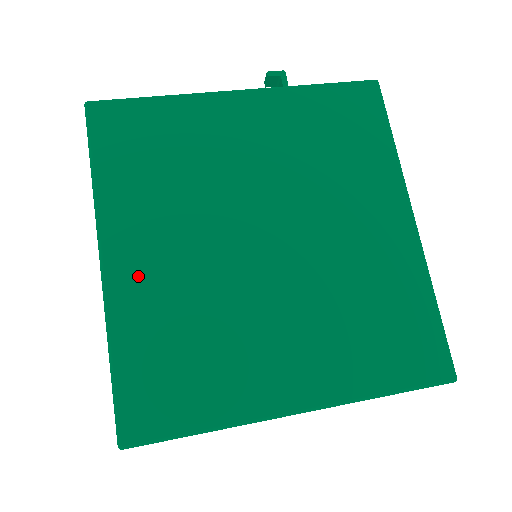
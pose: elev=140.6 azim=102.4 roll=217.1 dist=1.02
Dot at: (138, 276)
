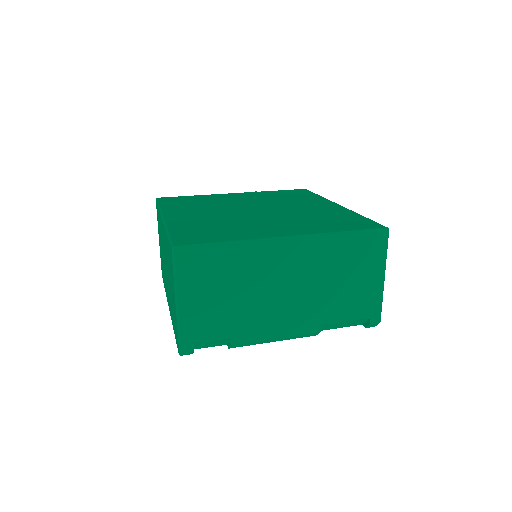
Dot at: (184, 218)
